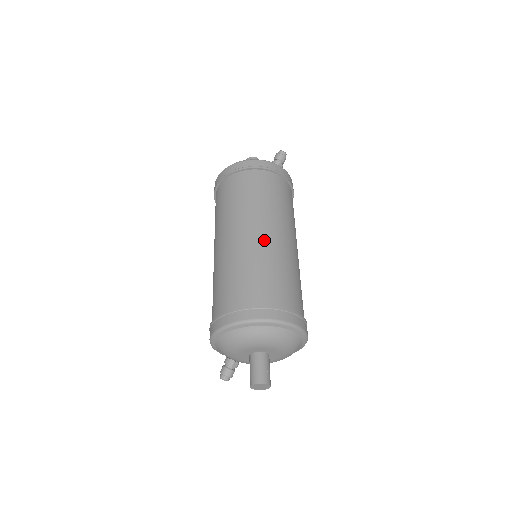
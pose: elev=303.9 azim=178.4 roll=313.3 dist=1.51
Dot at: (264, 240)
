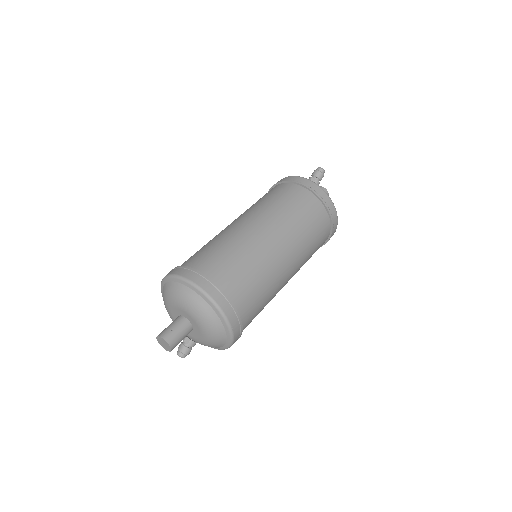
Dot at: (231, 227)
